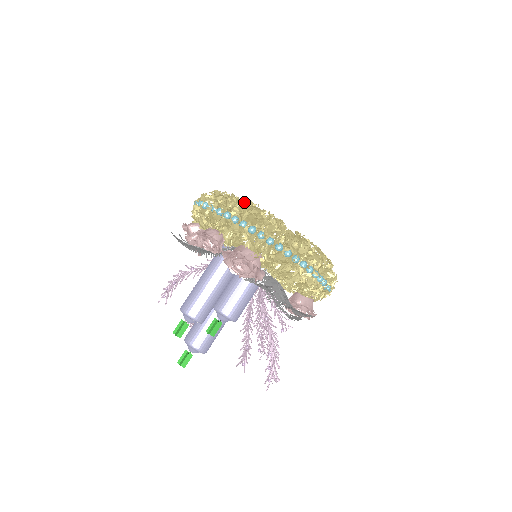
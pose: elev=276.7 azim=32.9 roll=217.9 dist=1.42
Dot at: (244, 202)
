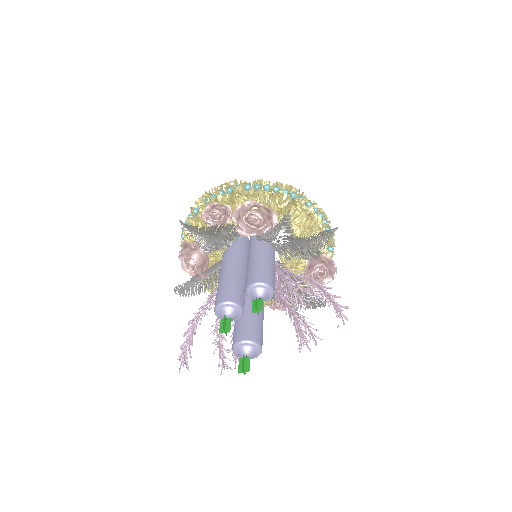
Dot at: occluded
